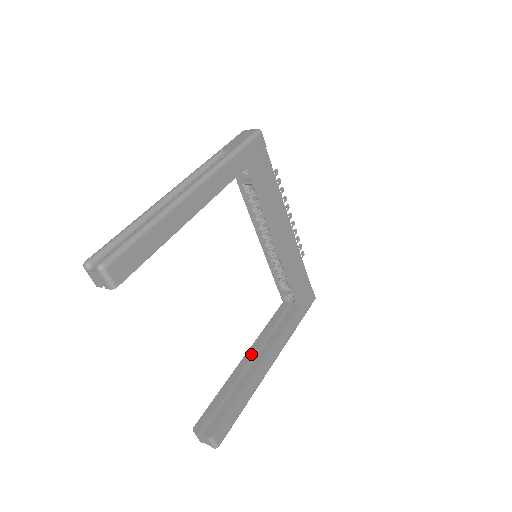
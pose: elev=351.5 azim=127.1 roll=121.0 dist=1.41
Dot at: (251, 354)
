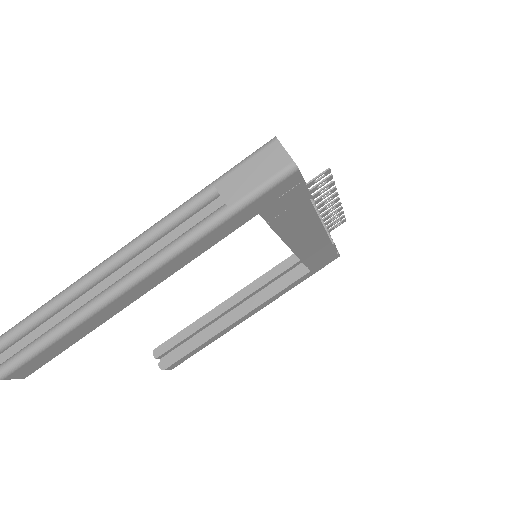
Dot at: (232, 303)
